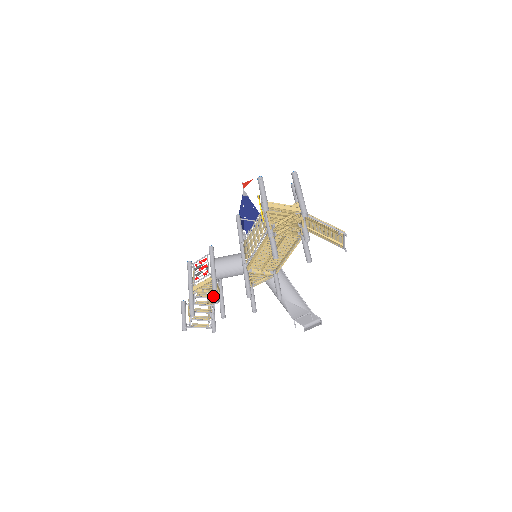
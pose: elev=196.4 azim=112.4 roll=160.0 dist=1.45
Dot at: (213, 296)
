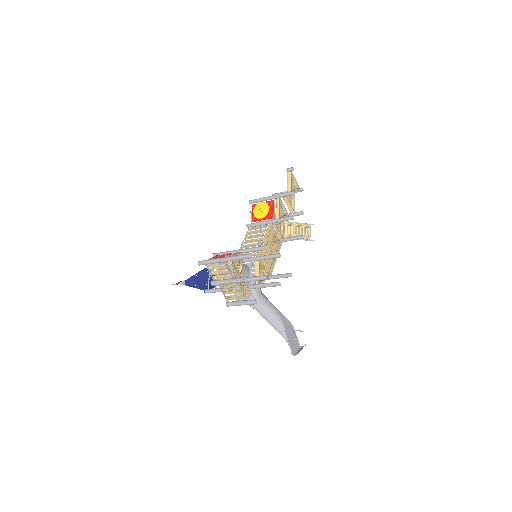
Dot at: (259, 246)
